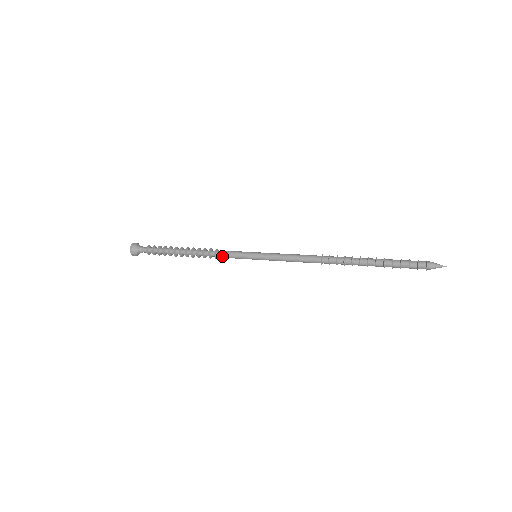
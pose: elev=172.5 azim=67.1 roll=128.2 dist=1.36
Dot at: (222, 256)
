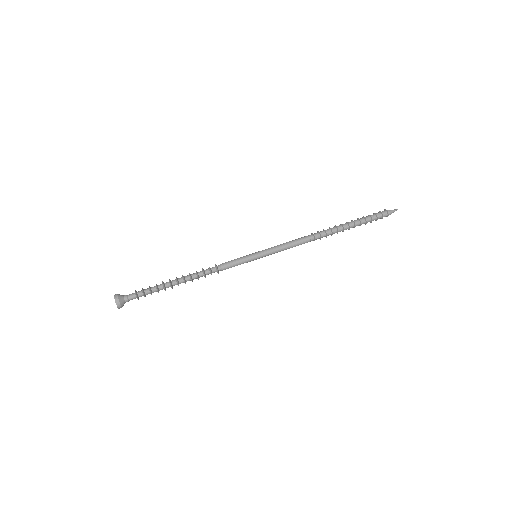
Dot at: occluded
